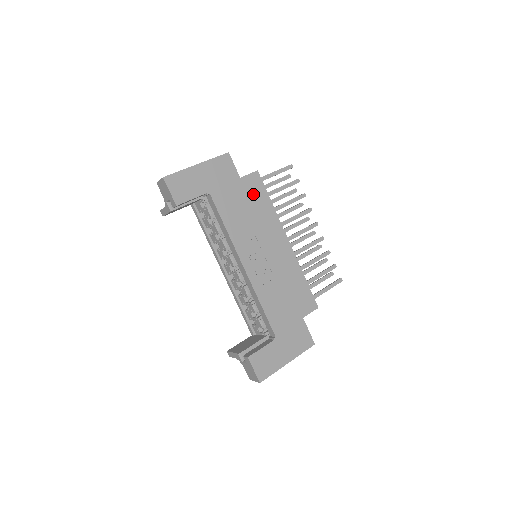
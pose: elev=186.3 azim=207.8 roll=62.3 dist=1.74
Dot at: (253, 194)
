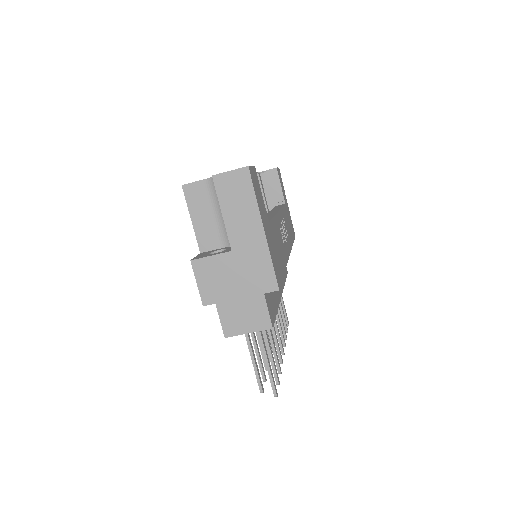
Dot at: occluded
